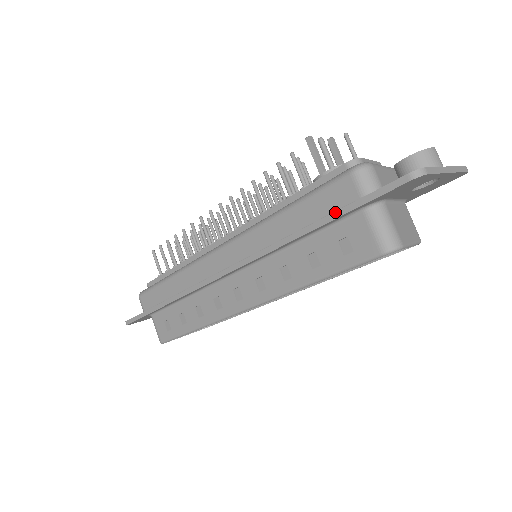
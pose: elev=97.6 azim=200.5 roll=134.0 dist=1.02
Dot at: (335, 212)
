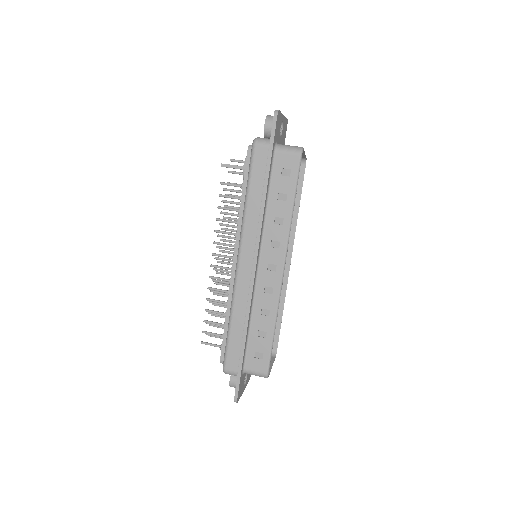
Dot at: (267, 163)
